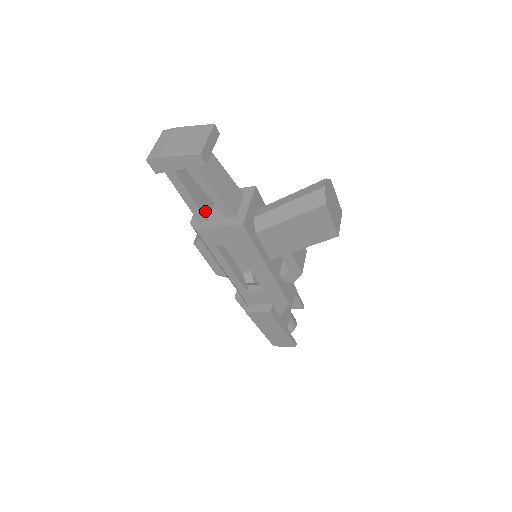
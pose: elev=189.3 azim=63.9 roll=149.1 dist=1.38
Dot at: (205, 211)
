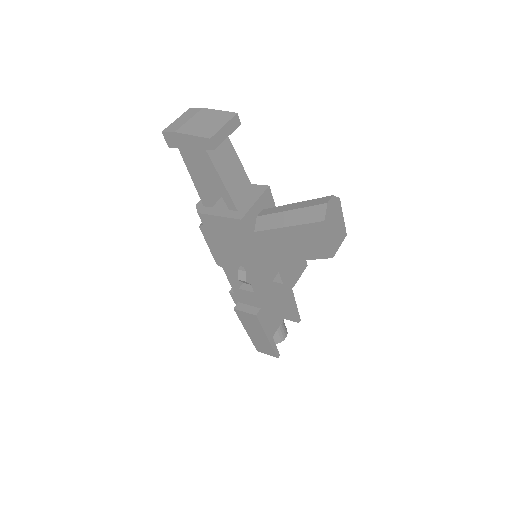
Dot at: (212, 197)
